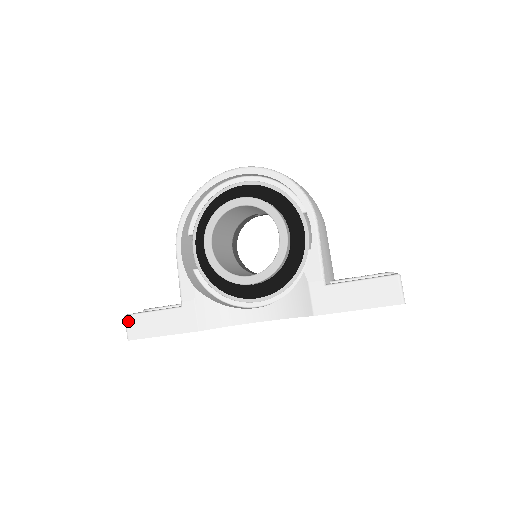
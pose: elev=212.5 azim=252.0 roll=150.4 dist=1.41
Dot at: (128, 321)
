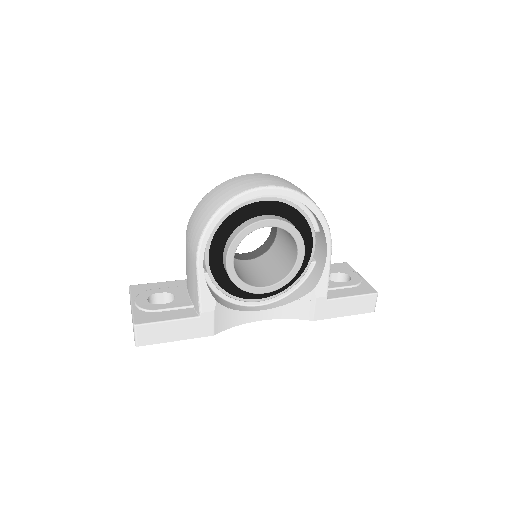
Dot at: (139, 330)
